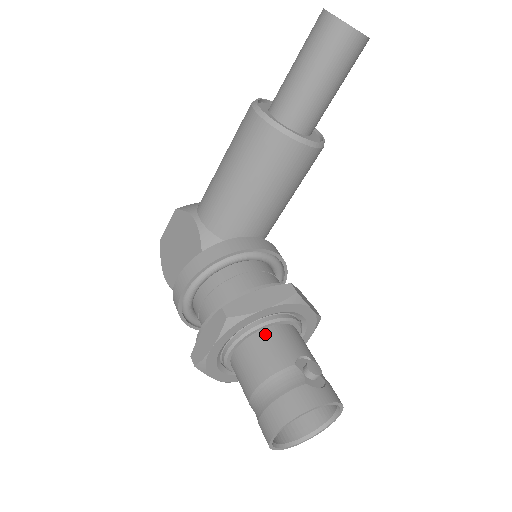
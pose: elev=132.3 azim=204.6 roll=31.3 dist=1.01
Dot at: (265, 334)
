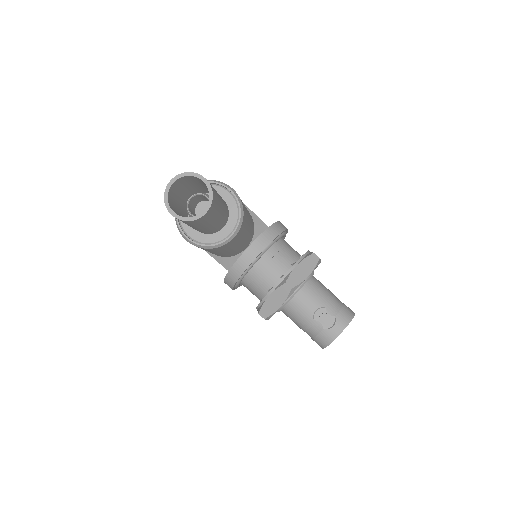
Dot at: (290, 307)
